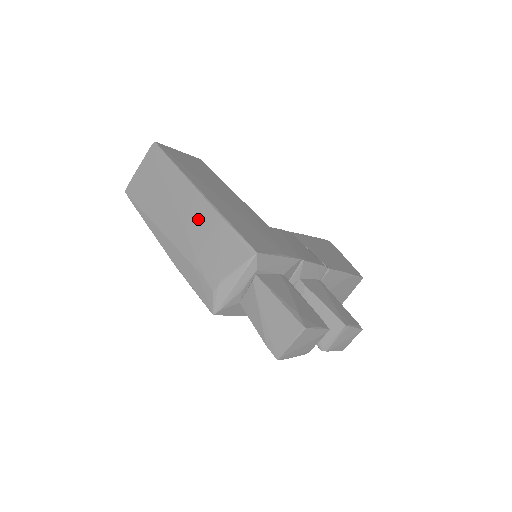
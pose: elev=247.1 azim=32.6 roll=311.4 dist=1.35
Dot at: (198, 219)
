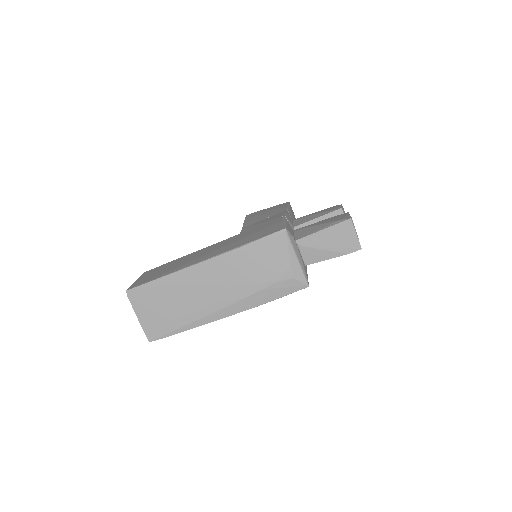
Dot at: (228, 270)
